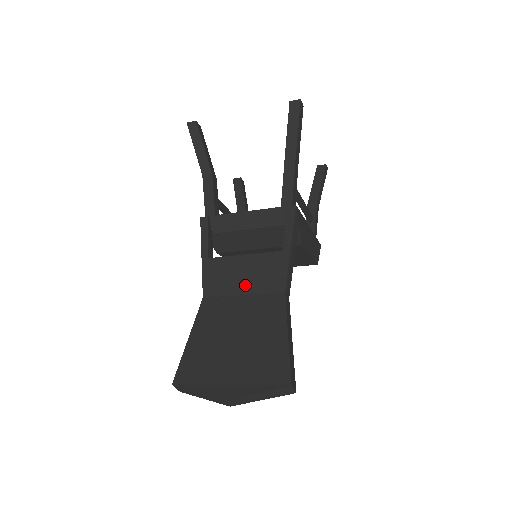
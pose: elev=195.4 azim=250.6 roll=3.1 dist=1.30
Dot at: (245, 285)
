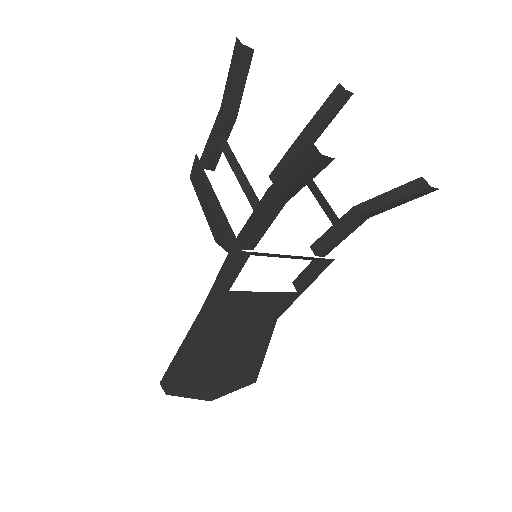
Dot at: (251, 314)
